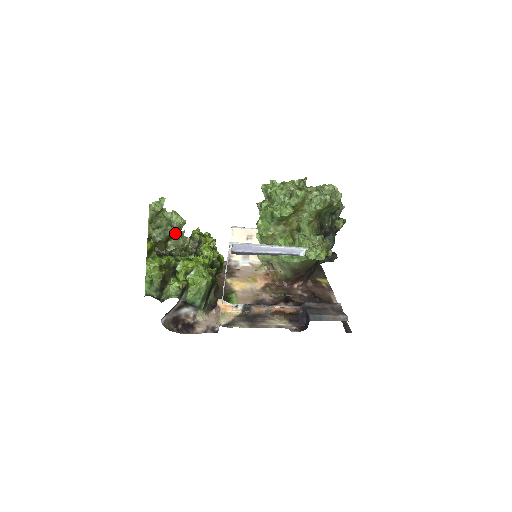
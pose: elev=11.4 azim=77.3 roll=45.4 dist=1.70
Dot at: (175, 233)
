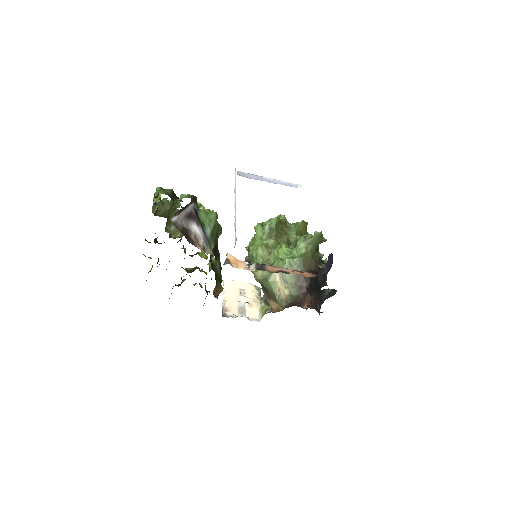
Dot at: (178, 210)
